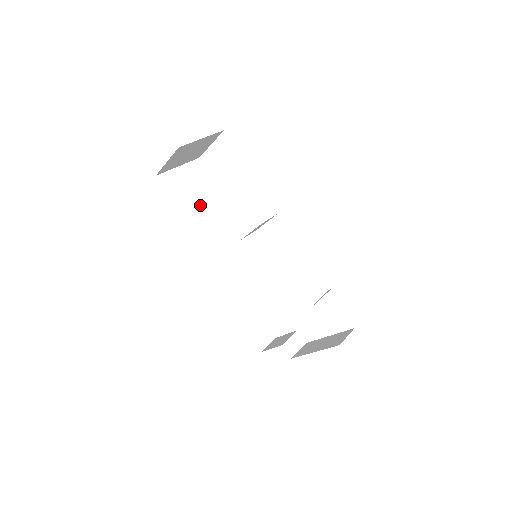
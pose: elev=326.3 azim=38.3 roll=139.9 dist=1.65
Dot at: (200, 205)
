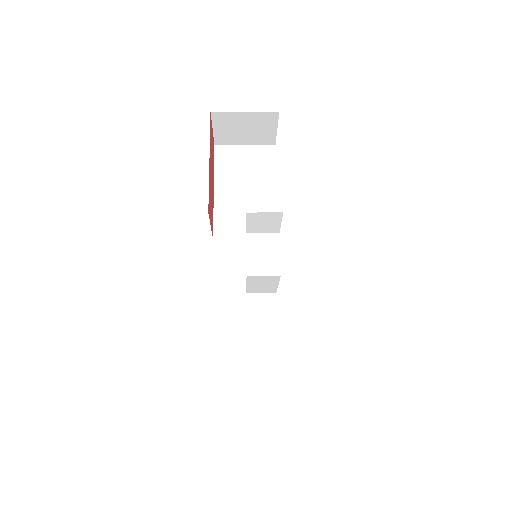
Dot at: (242, 187)
